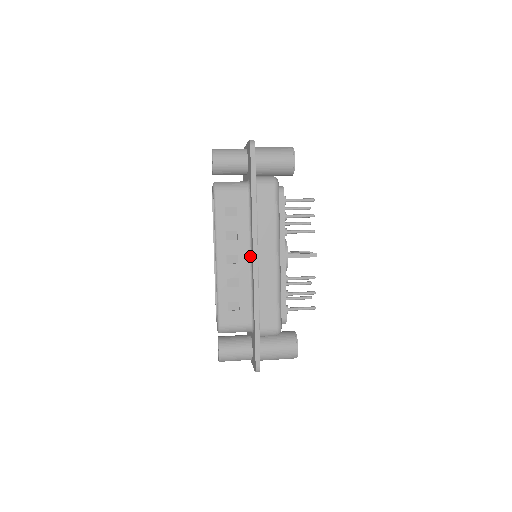
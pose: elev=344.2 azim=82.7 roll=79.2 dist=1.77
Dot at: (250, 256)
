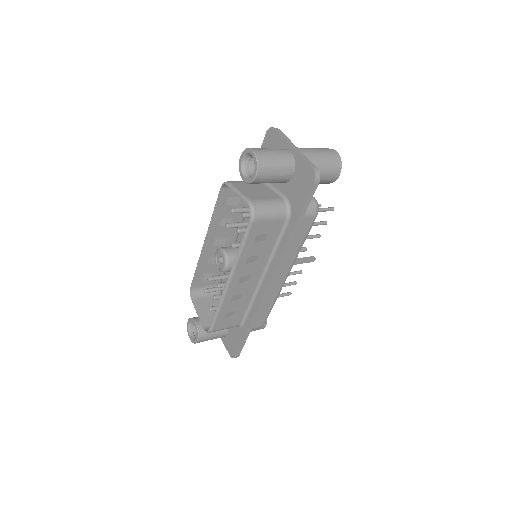
Dot at: (262, 275)
